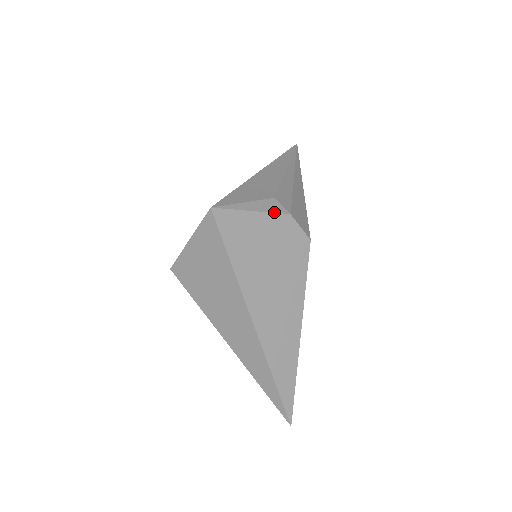
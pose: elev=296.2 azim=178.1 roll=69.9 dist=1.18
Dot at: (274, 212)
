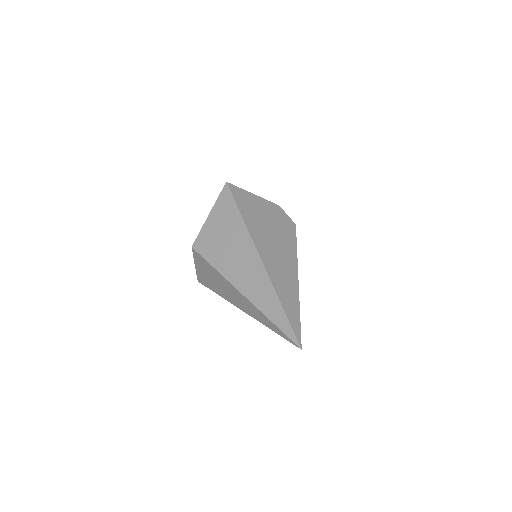
Dot at: occluded
